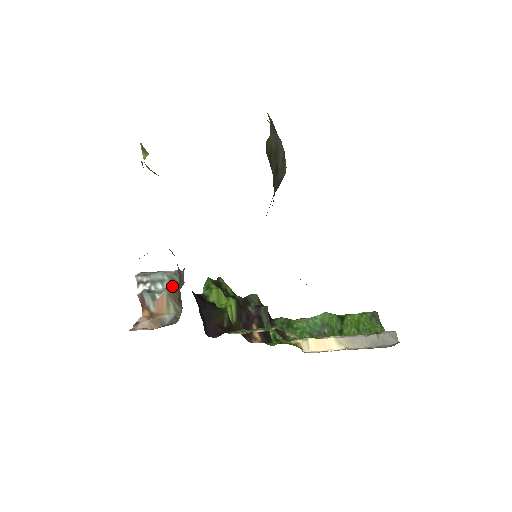
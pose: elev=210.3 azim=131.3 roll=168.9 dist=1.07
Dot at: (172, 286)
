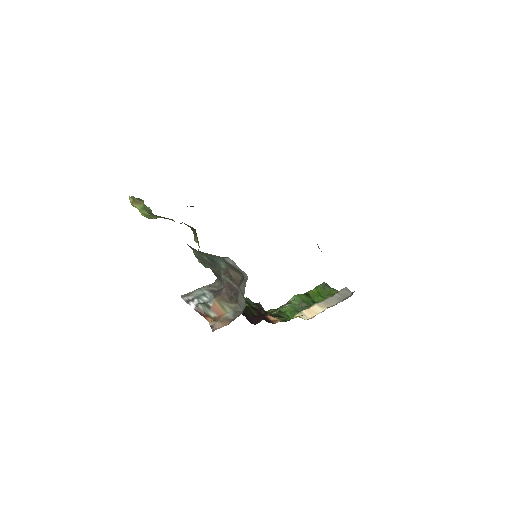
Dot at: (216, 294)
